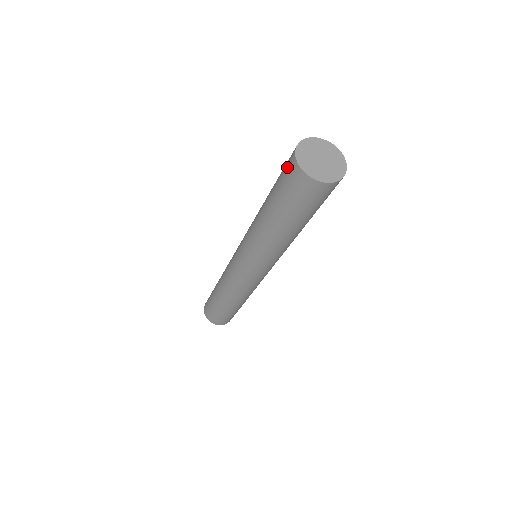
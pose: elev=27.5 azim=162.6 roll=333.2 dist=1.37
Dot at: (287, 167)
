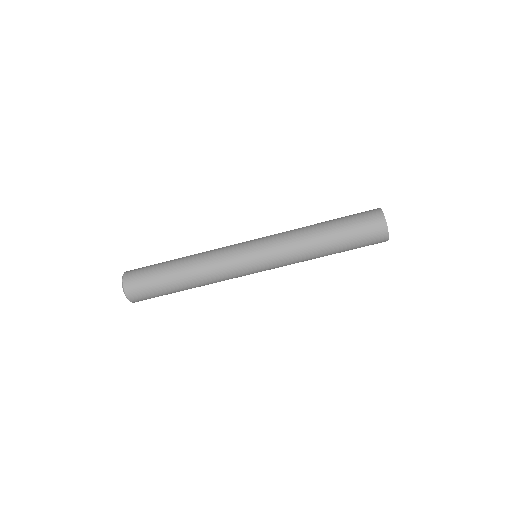
Dot at: (368, 212)
